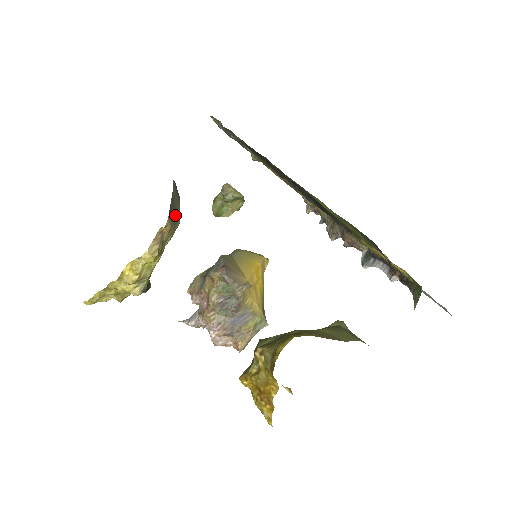
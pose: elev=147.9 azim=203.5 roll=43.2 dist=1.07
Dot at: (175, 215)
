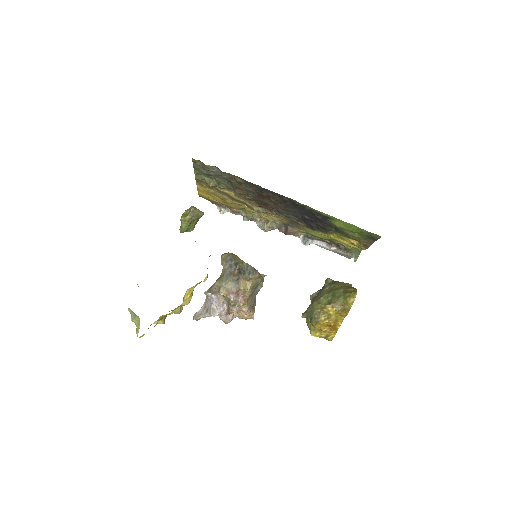
Dot at: occluded
